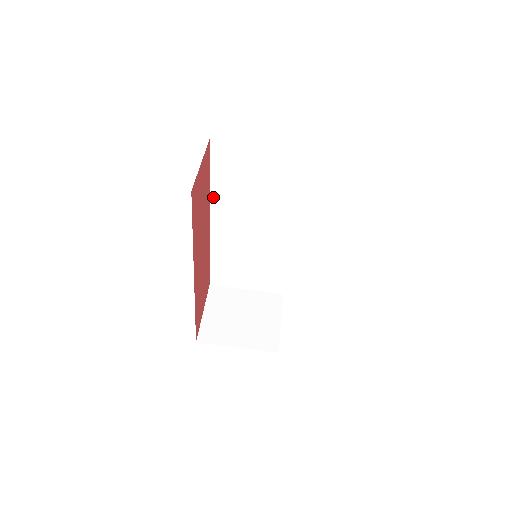
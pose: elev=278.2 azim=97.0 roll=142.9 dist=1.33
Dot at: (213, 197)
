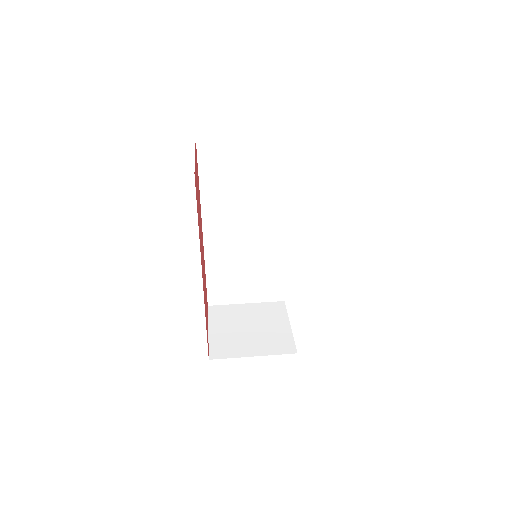
Dot at: (203, 203)
